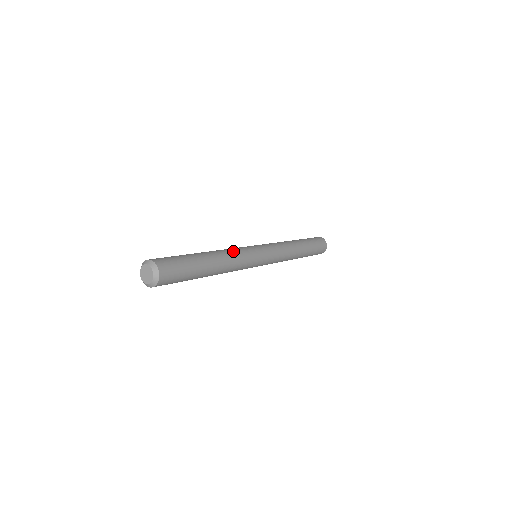
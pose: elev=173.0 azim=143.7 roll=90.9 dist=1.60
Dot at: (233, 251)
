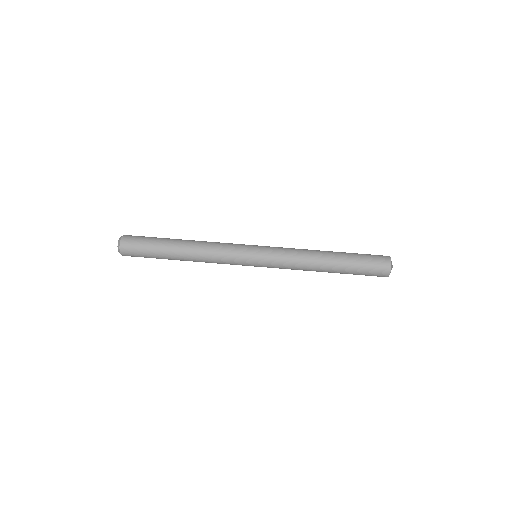
Dot at: (212, 252)
